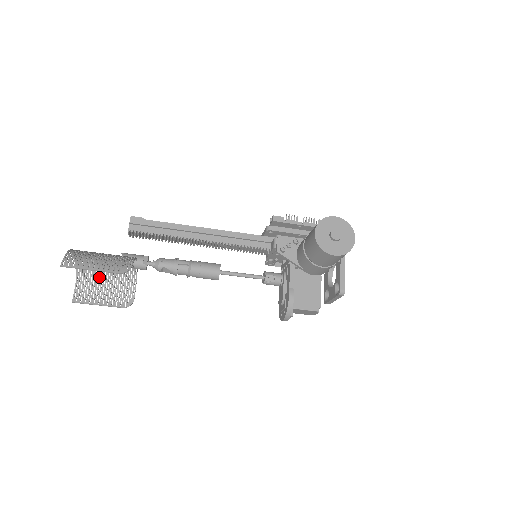
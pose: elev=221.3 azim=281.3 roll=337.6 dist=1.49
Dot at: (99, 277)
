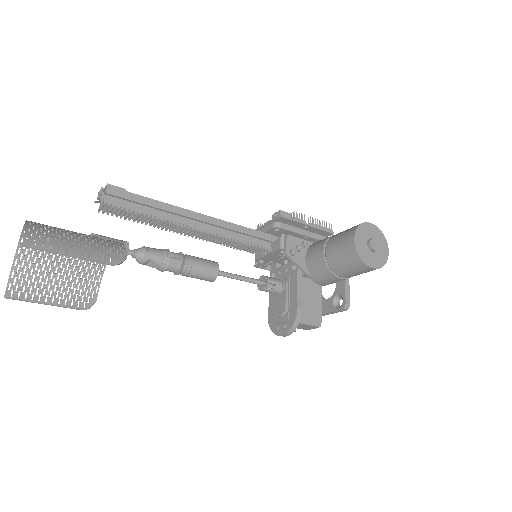
Dot at: (49, 264)
